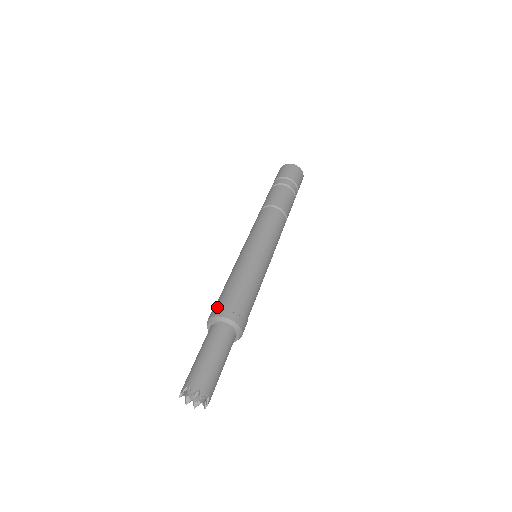
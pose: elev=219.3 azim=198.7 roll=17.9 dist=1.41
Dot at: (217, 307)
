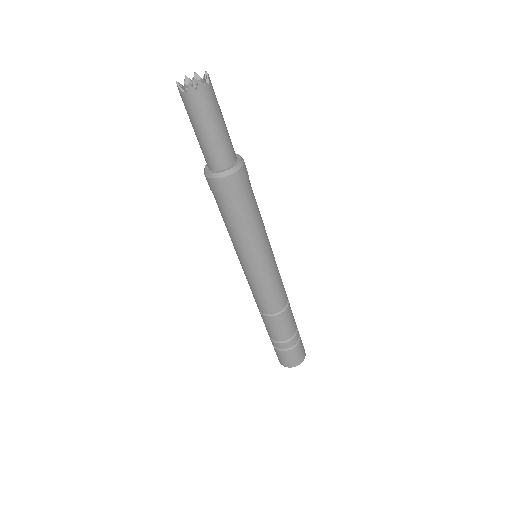
Dot at: occluded
